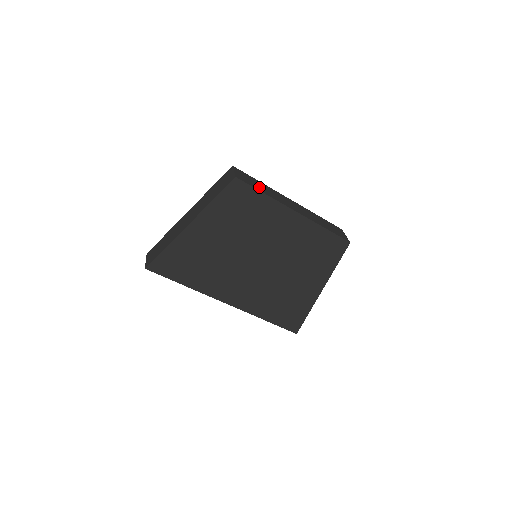
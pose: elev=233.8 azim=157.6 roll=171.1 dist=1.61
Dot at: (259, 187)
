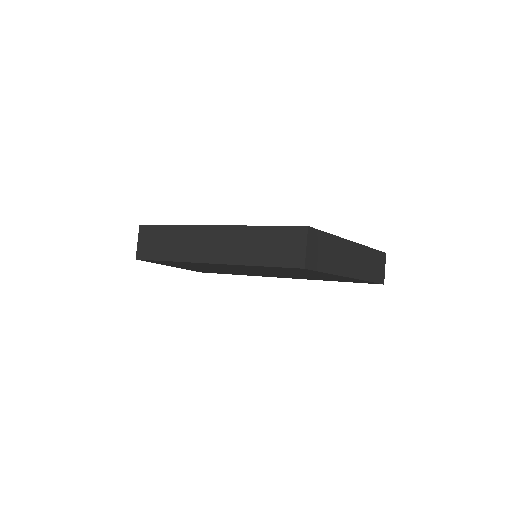
Dot at: (165, 249)
